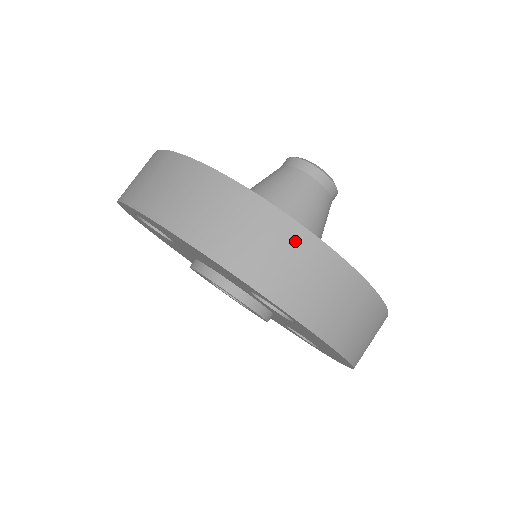
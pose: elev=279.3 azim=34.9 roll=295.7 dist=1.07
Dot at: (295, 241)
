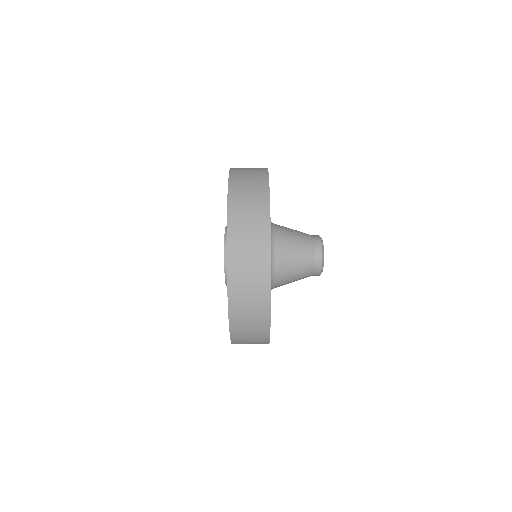
Dot at: (261, 221)
